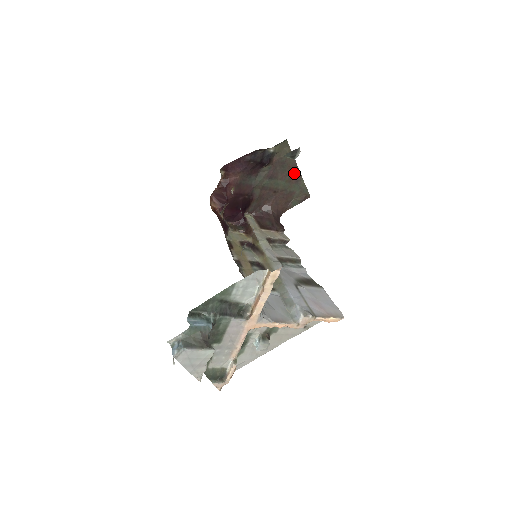
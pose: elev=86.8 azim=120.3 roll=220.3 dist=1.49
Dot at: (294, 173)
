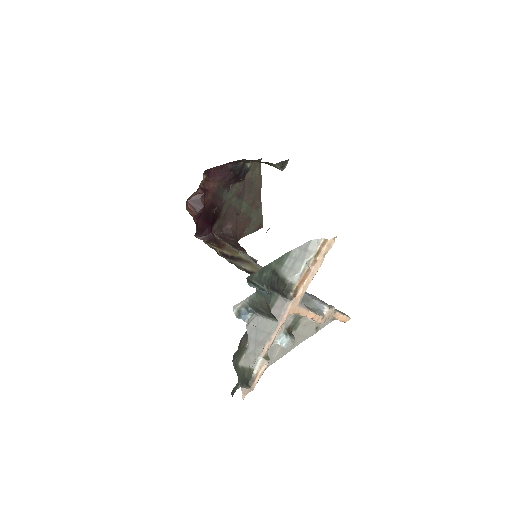
Dot at: (257, 198)
